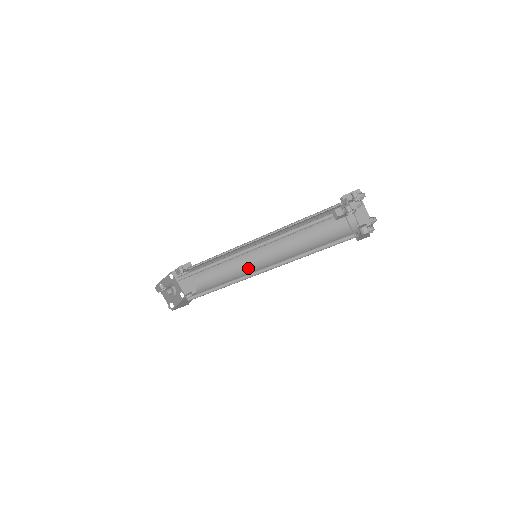
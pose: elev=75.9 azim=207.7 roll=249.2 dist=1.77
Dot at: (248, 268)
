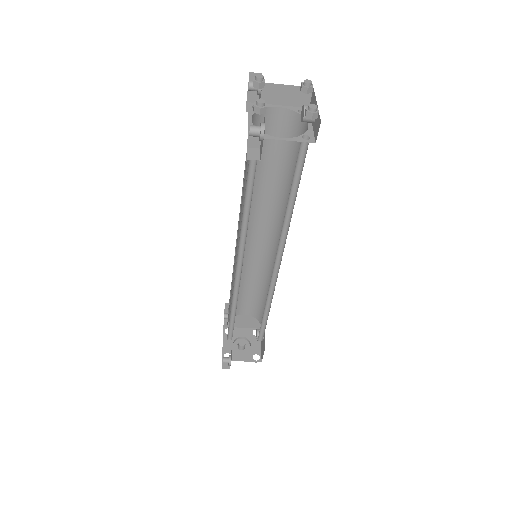
Dot at: (268, 266)
